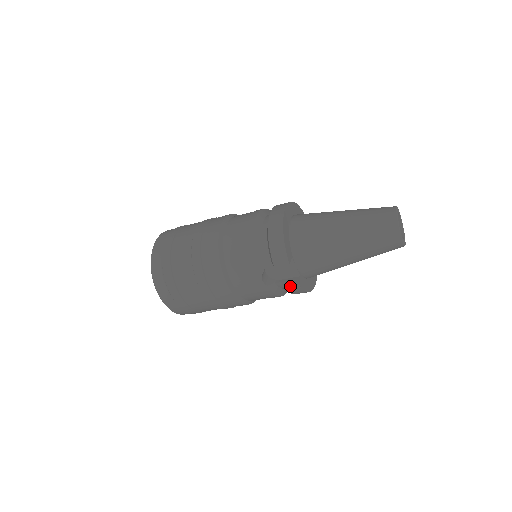
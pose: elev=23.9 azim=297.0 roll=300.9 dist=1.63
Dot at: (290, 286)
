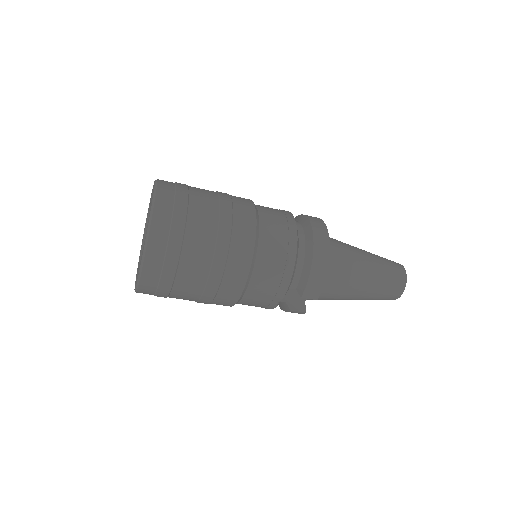
Dot at: (296, 311)
